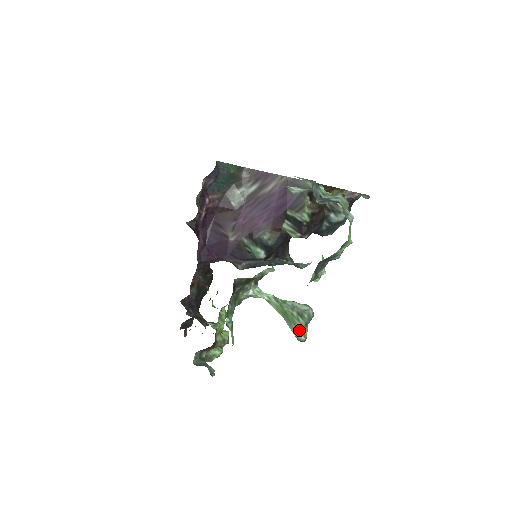
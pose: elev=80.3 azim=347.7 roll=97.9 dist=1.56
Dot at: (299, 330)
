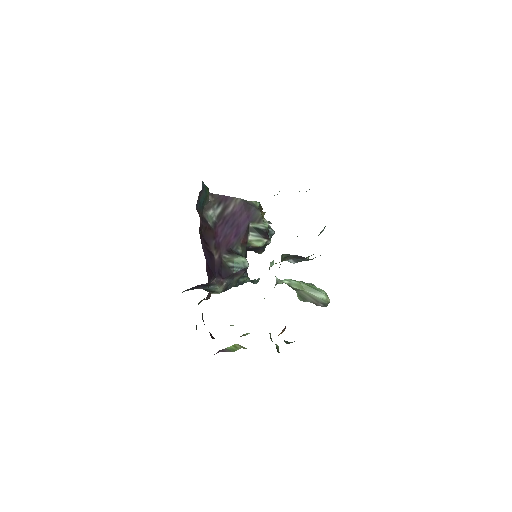
Dot at: (325, 293)
